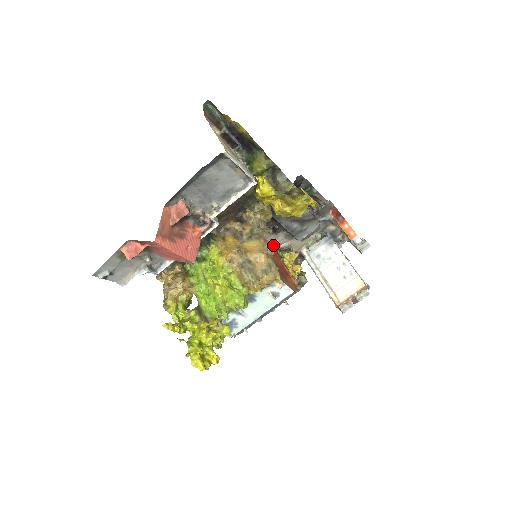
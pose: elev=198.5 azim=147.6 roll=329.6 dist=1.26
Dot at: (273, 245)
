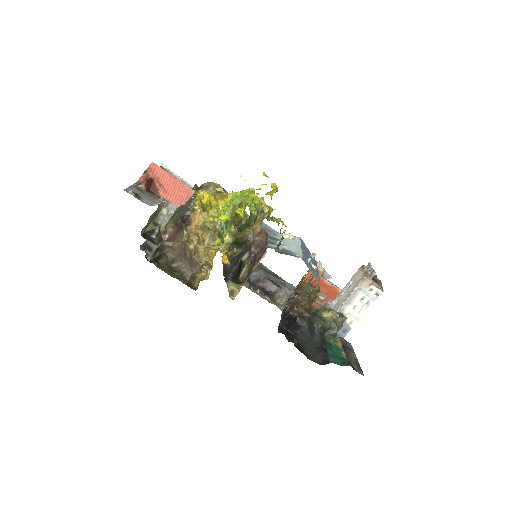
Dot at: occluded
